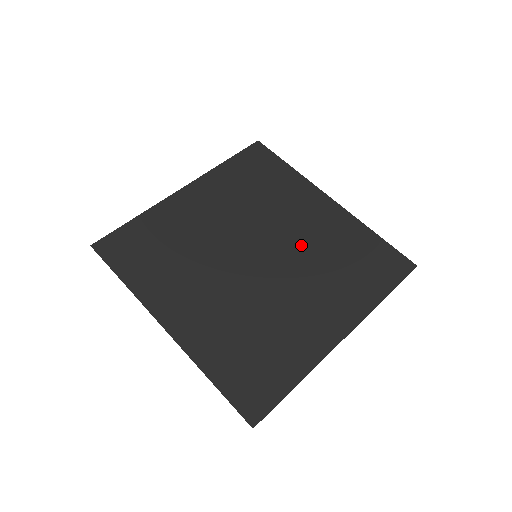
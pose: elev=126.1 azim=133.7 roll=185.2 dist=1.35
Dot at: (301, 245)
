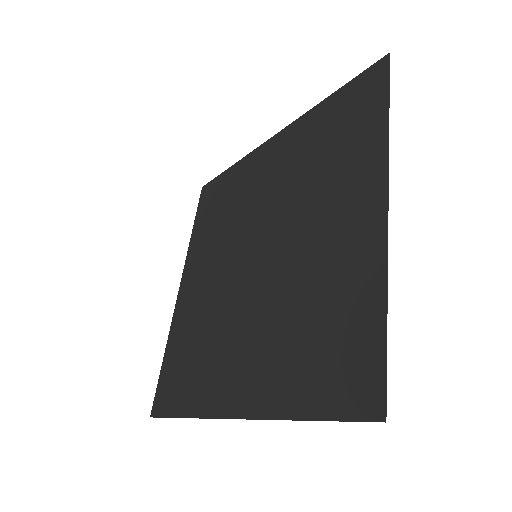
Dot at: (281, 196)
